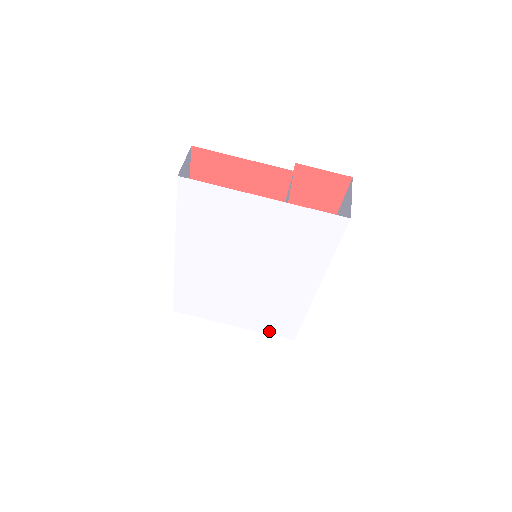
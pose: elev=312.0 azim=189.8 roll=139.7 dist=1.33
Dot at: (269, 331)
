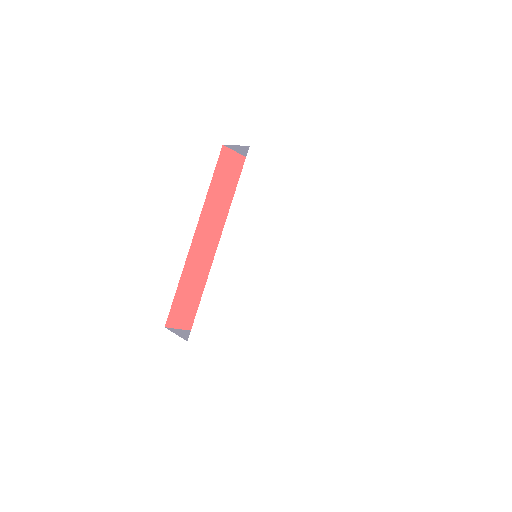
Dot at: (266, 344)
